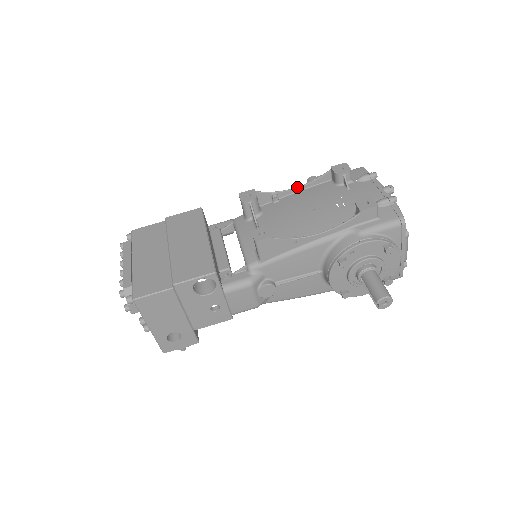
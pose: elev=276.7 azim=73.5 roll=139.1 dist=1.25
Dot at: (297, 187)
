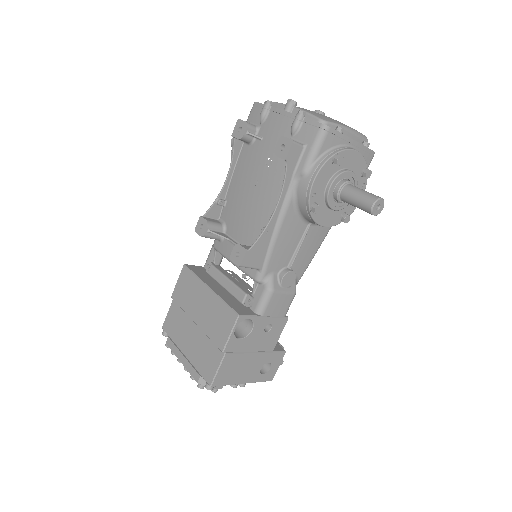
Dot at: (227, 177)
